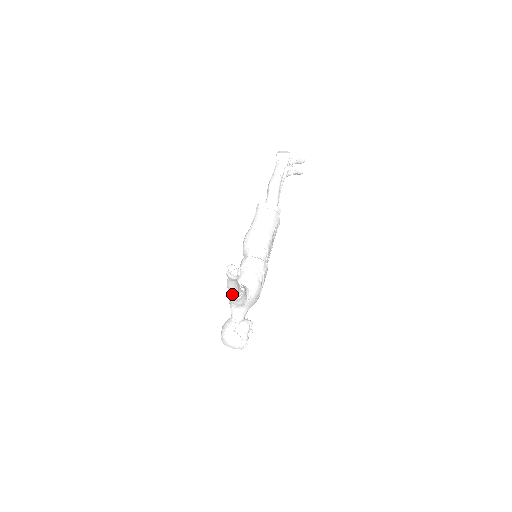
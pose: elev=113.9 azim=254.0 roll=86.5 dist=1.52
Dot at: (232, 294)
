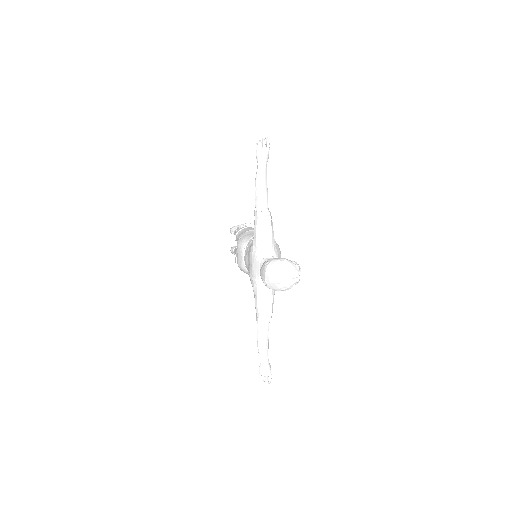
Dot at: (261, 212)
